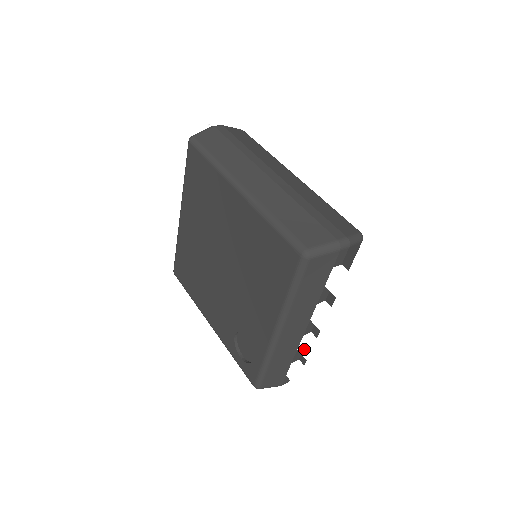
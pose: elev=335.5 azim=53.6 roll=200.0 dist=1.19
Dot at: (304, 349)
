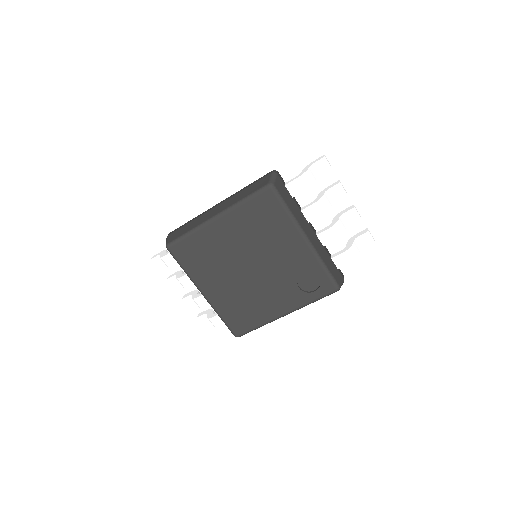
Dot at: (324, 240)
